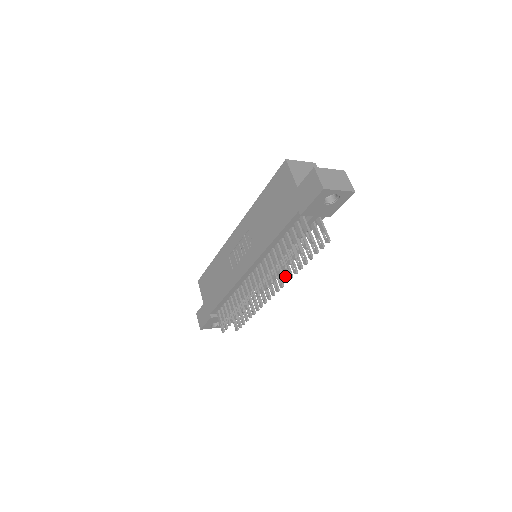
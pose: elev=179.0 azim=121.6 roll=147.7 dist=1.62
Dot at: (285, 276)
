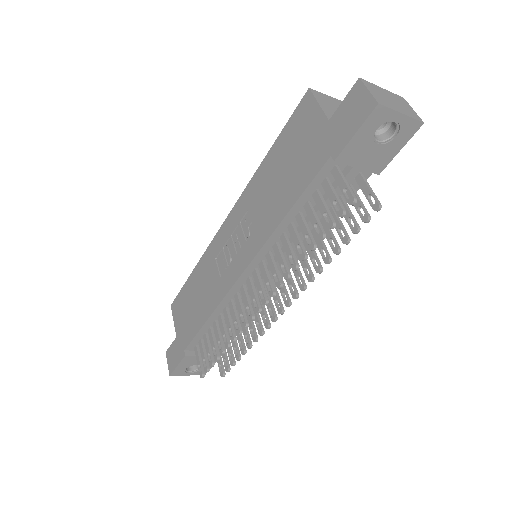
Dot at: (301, 279)
